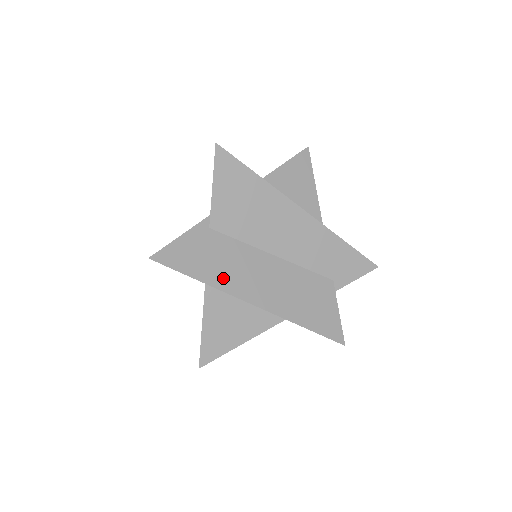
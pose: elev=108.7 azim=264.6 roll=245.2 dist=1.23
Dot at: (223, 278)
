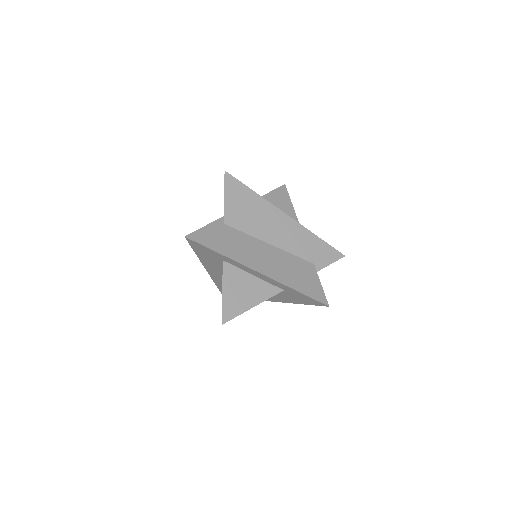
Dot at: (236, 254)
